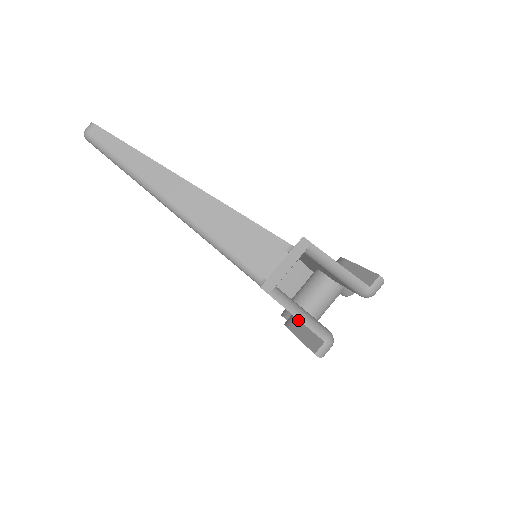
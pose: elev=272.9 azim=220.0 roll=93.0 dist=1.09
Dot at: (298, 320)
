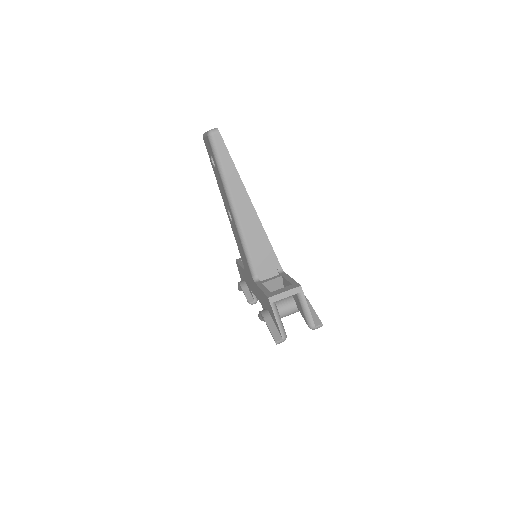
Dot at: (272, 318)
